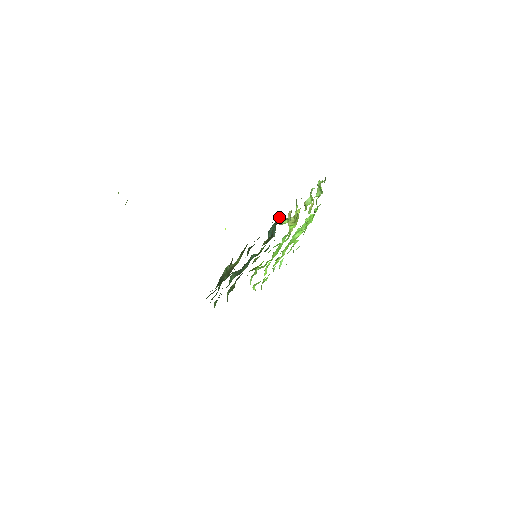
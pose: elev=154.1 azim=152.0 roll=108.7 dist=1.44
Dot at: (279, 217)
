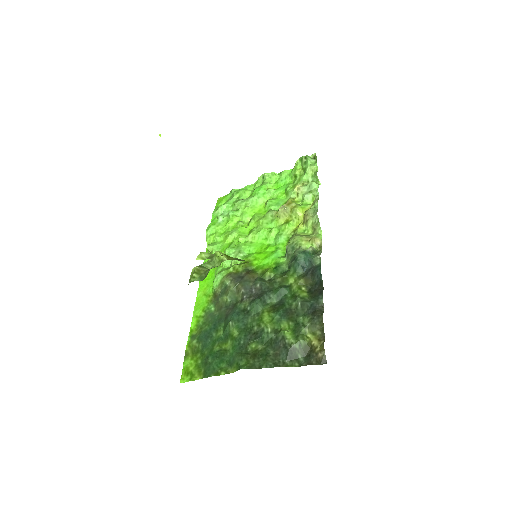
Dot at: occluded
